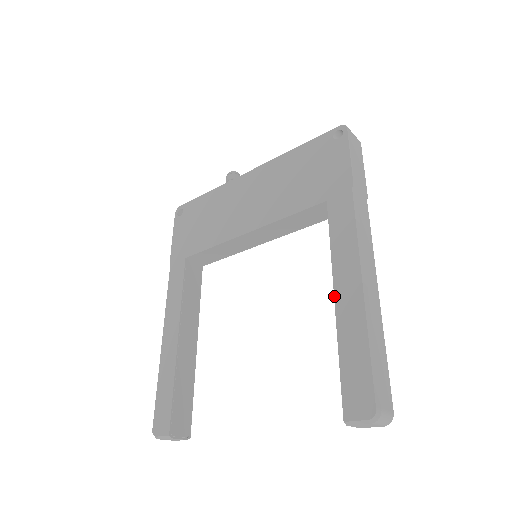
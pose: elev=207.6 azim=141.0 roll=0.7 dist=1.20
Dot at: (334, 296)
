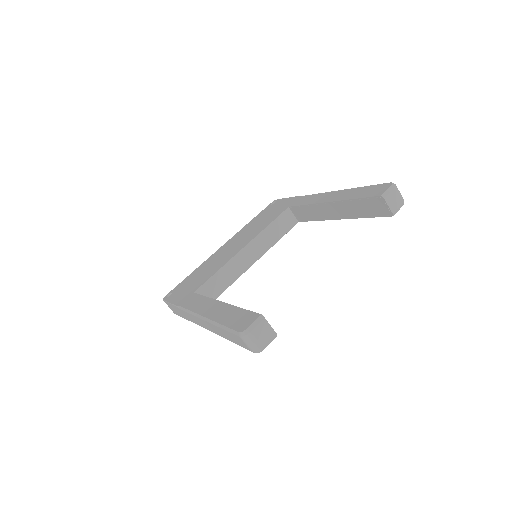
Dot at: (327, 202)
